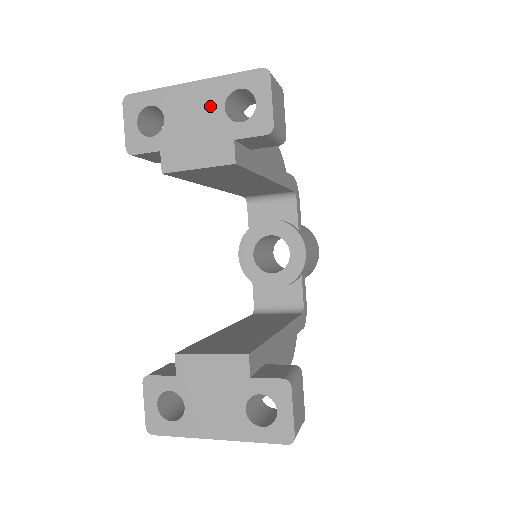
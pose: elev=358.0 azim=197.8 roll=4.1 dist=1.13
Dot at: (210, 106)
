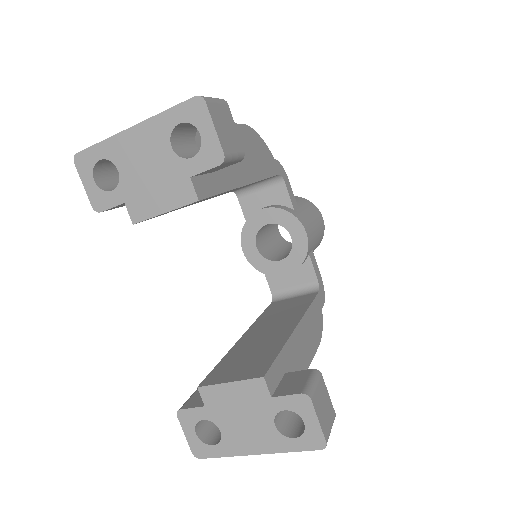
Dot at: (157, 148)
